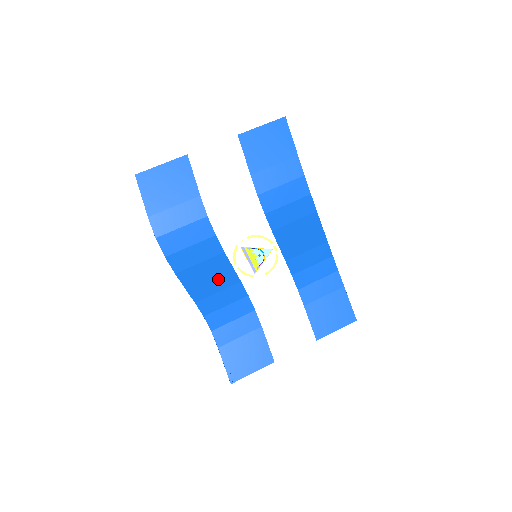
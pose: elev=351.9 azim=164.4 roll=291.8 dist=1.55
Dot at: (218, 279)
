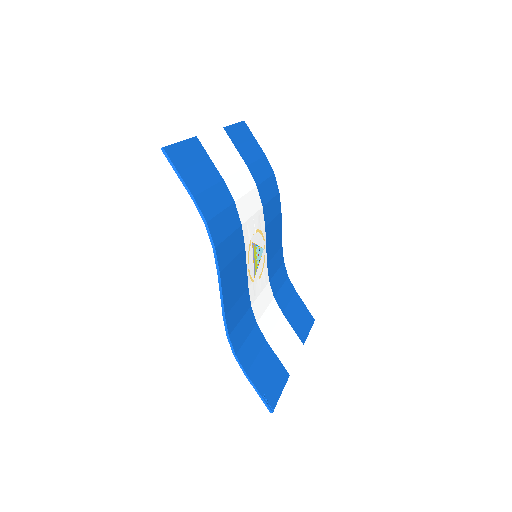
Dot at: (239, 283)
